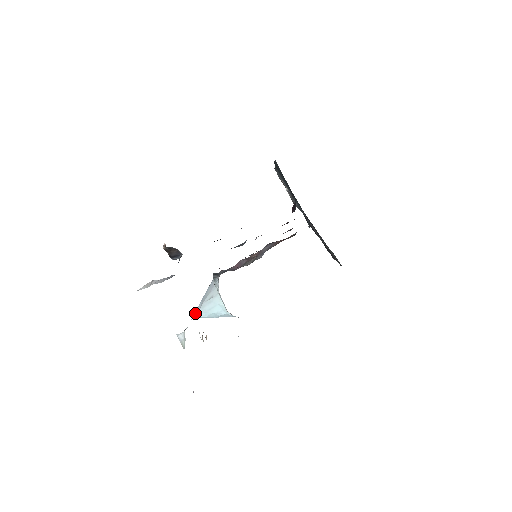
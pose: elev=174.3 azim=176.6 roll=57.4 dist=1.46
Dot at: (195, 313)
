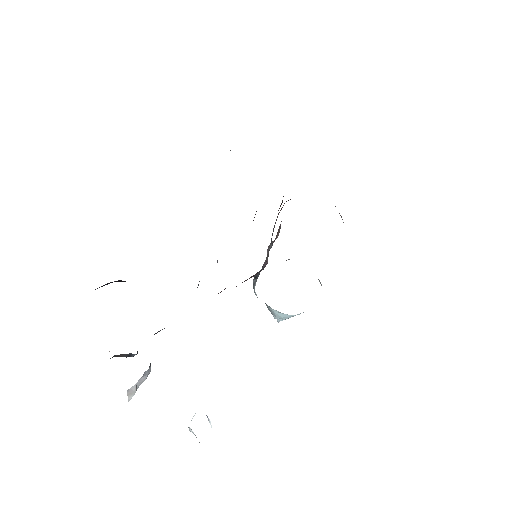
Dot at: occluded
